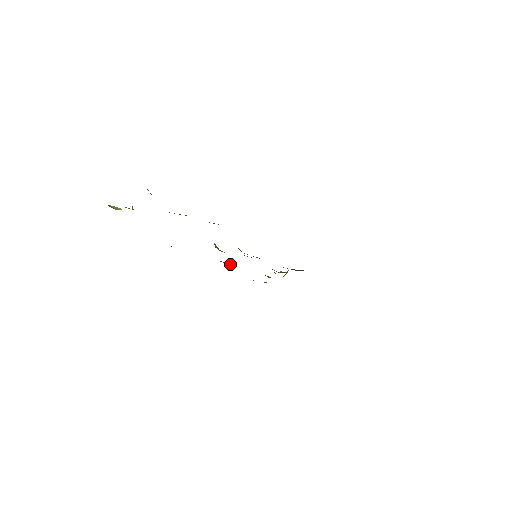
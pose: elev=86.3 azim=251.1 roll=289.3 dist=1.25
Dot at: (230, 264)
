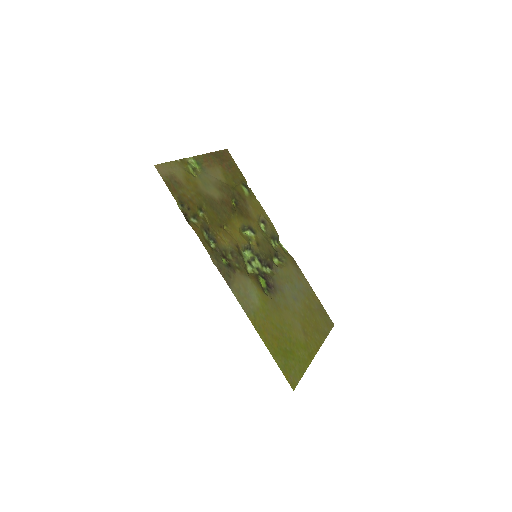
Dot at: (267, 227)
